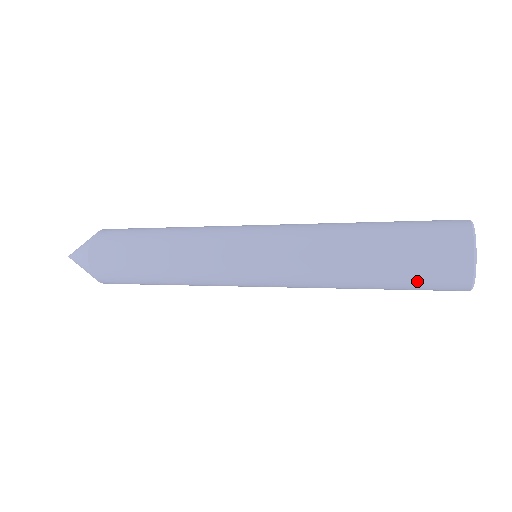
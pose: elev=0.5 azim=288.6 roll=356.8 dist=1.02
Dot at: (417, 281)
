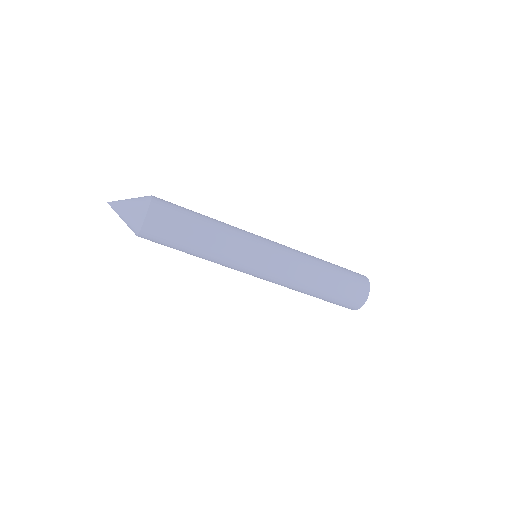
Dot at: (347, 286)
